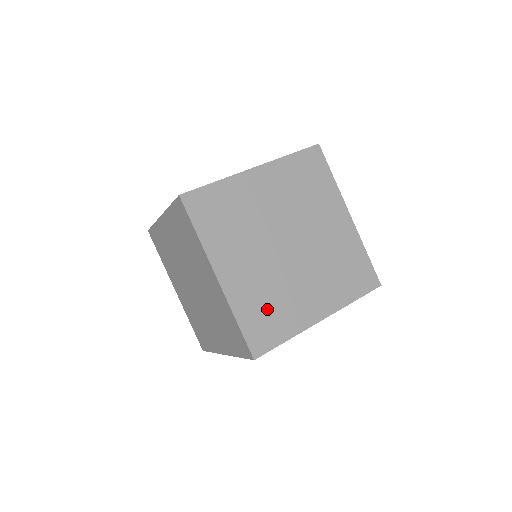
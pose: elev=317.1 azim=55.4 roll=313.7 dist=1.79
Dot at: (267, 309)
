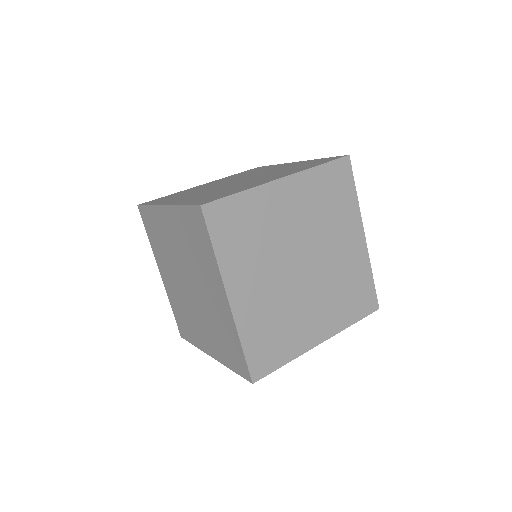
Dot at: (272, 332)
